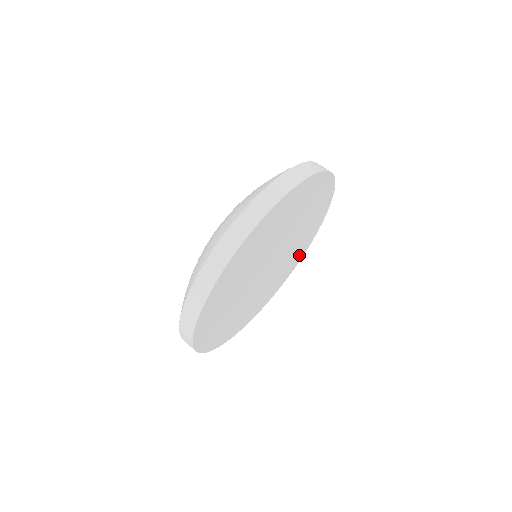
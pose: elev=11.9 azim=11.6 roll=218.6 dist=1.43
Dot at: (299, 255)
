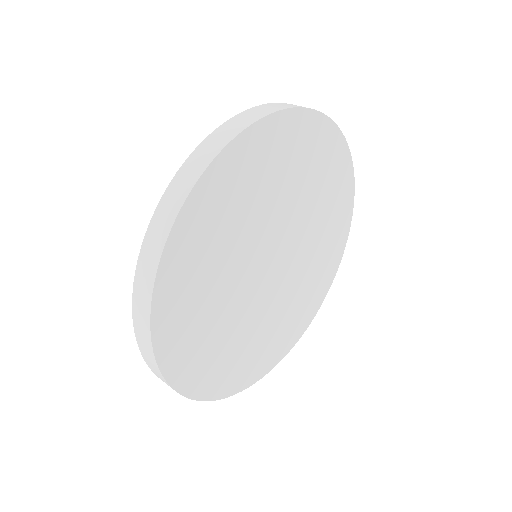
Dot at: (341, 192)
